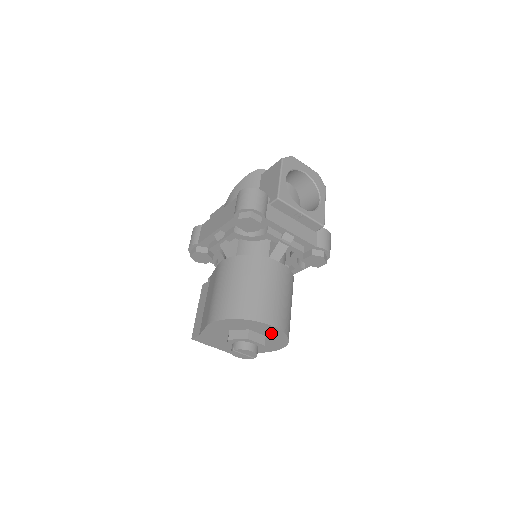
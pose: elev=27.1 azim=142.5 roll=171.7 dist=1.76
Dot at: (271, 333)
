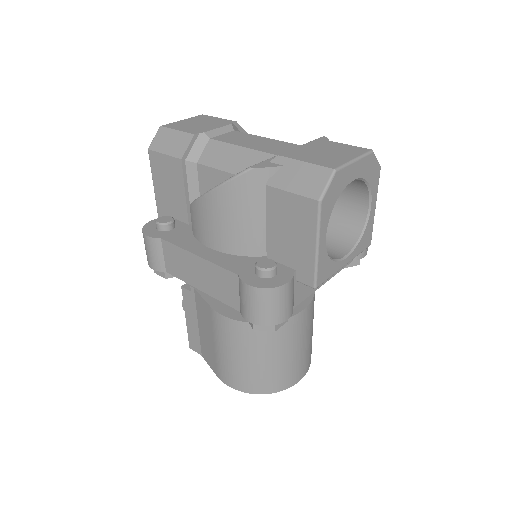
Dot at: occluded
